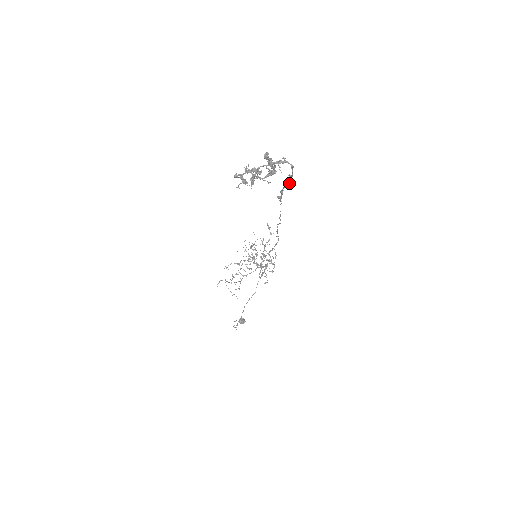
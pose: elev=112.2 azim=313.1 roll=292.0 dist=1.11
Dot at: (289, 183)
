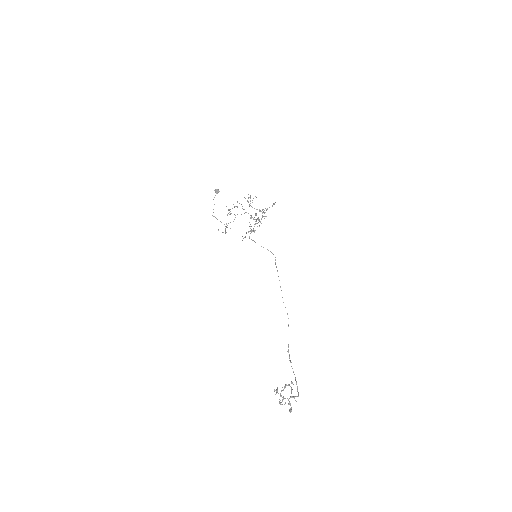
Dot at: occluded
